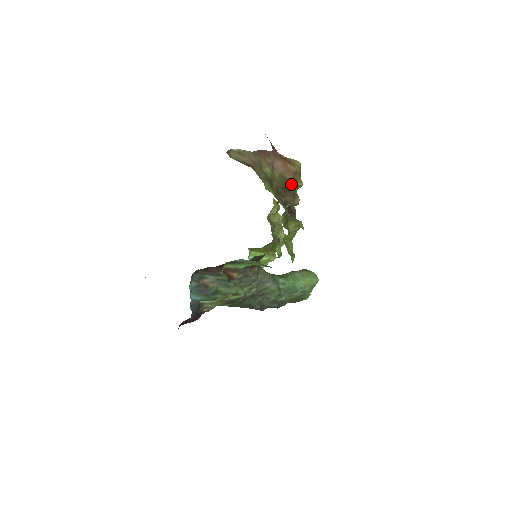
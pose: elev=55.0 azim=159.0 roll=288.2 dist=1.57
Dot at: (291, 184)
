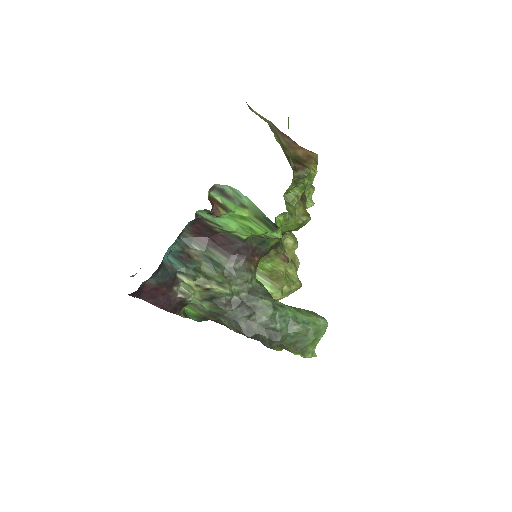
Dot at: (304, 163)
